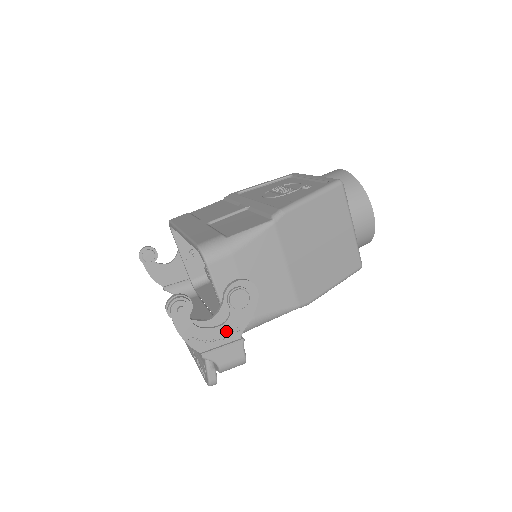
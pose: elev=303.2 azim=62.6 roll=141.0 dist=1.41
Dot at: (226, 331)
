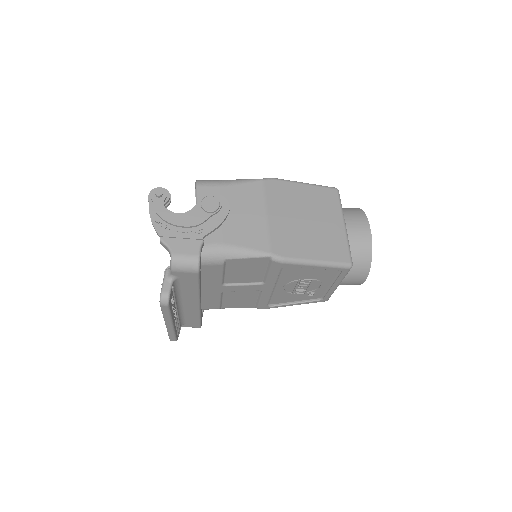
Dot at: (190, 229)
